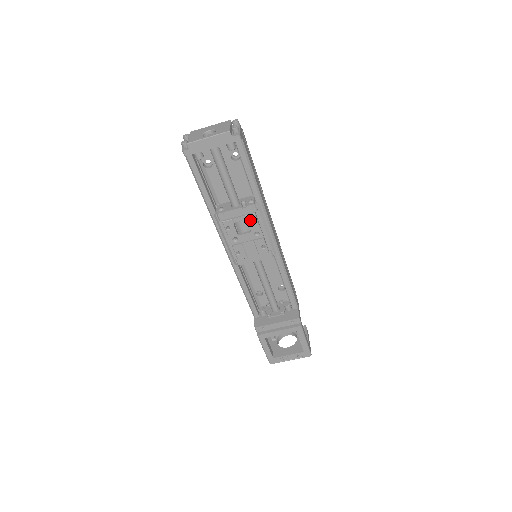
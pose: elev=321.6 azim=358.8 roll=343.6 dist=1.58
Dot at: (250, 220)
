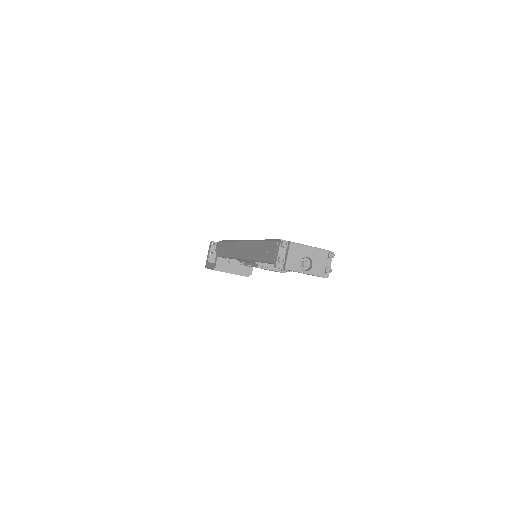
Dot at: occluded
